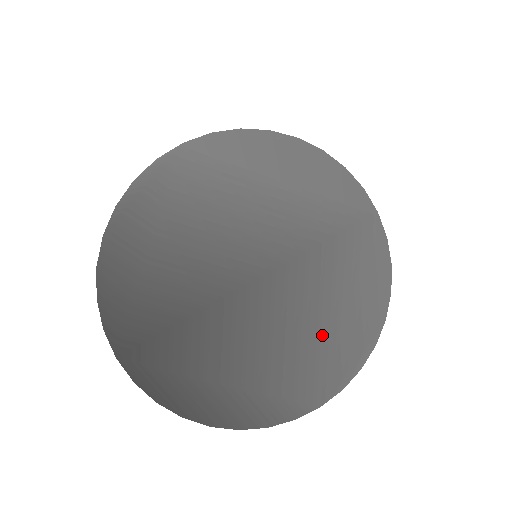
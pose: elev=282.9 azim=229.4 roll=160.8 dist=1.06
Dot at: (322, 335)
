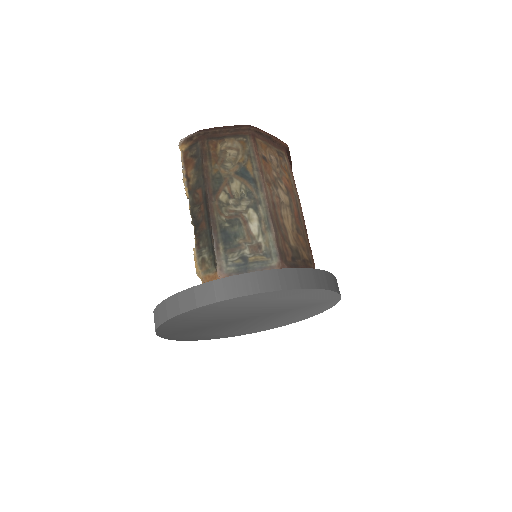
Dot at: (274, 323)
